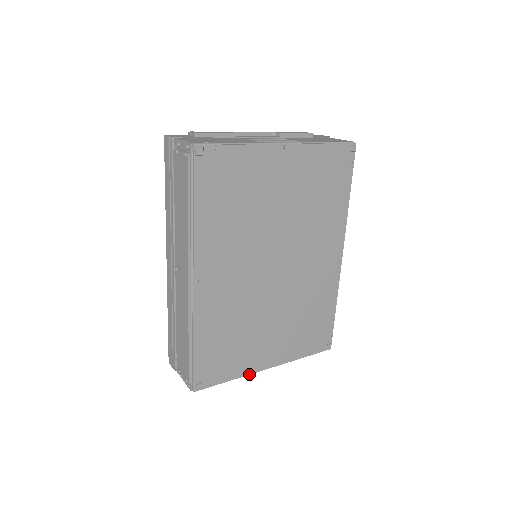
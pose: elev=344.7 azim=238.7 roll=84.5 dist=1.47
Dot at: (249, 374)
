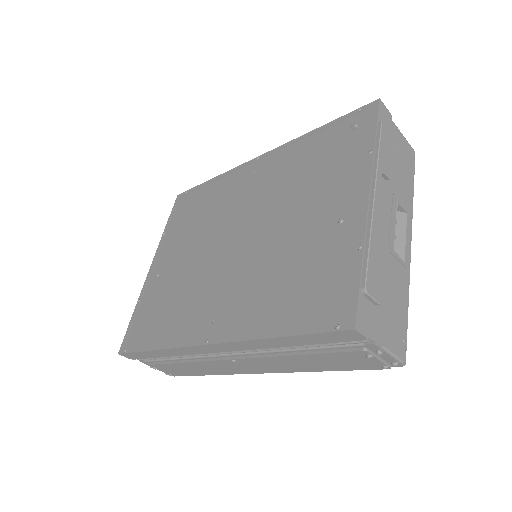
Dot at: occluded
